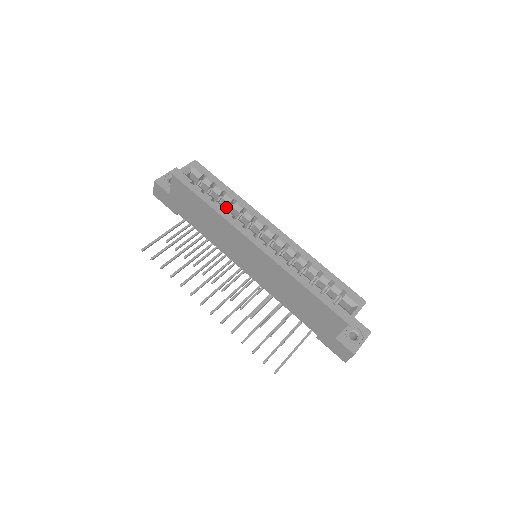
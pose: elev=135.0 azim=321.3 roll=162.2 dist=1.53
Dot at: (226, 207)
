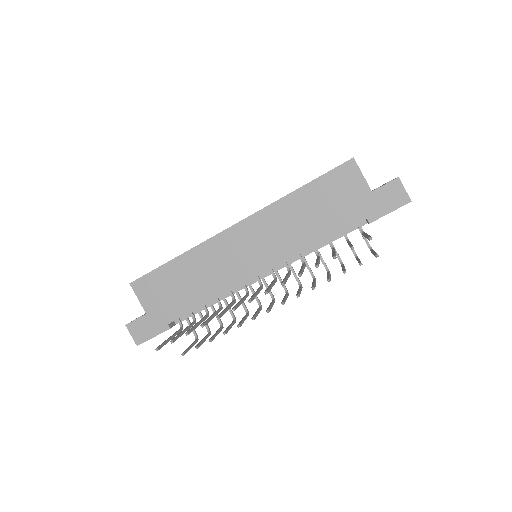
Dot at: occluded
